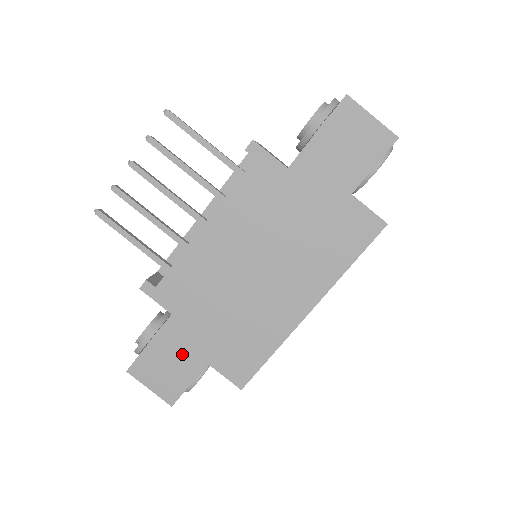
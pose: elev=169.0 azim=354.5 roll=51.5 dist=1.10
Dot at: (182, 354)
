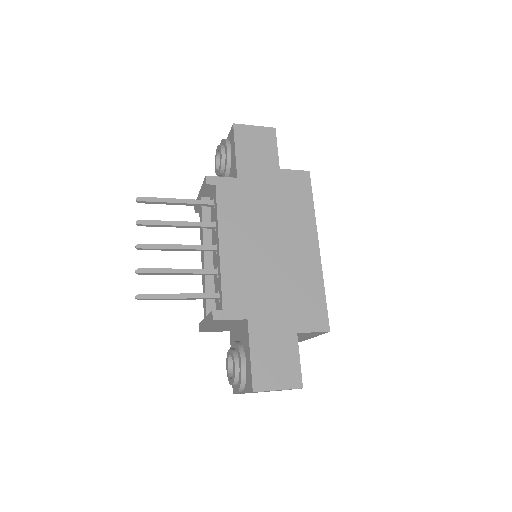
Dot at: (277, 342)
